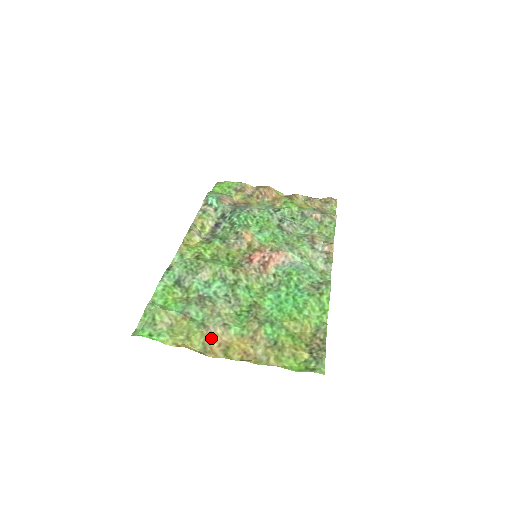
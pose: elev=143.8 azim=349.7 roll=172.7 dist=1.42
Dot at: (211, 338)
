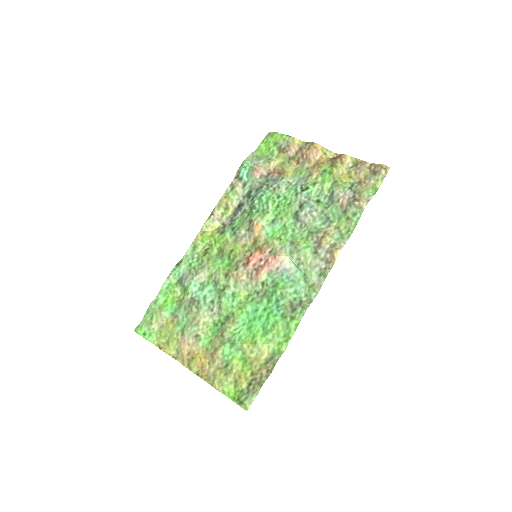
Dot at: (184, 346)
